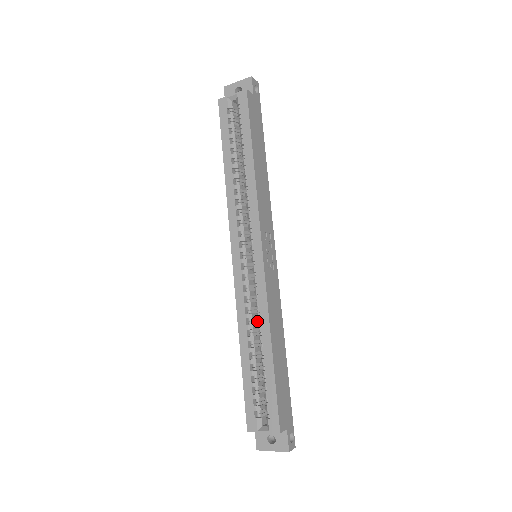
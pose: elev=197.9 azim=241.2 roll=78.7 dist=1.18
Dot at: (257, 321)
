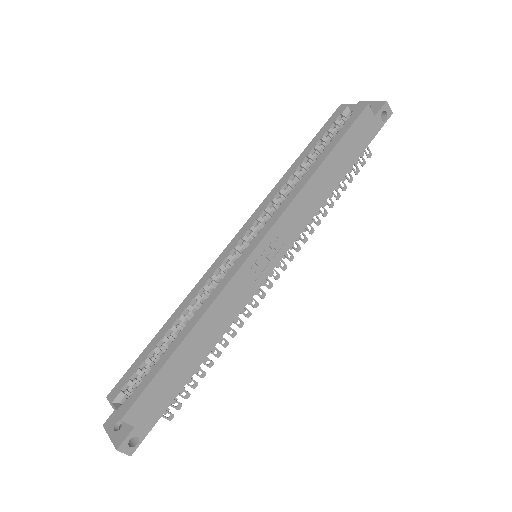
Dot at: occluded
